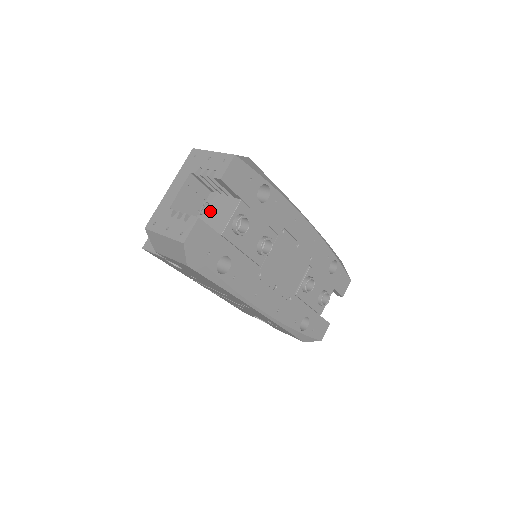
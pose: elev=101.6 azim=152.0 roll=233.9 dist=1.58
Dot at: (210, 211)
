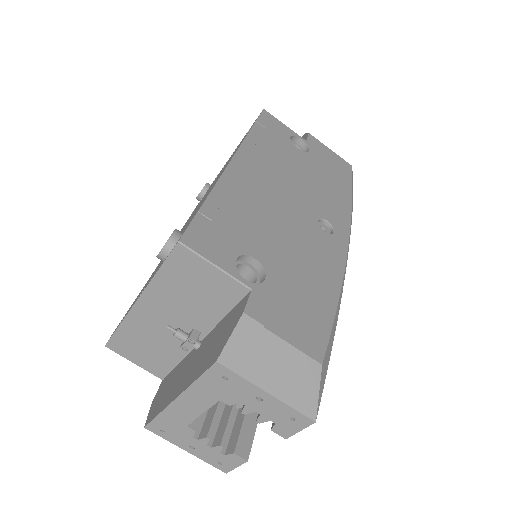
Dot at: occluded
